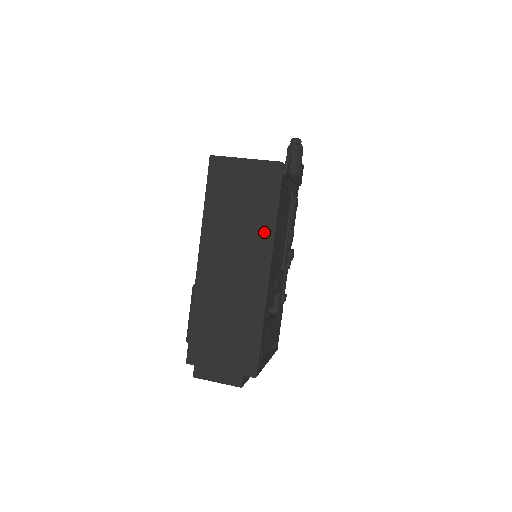
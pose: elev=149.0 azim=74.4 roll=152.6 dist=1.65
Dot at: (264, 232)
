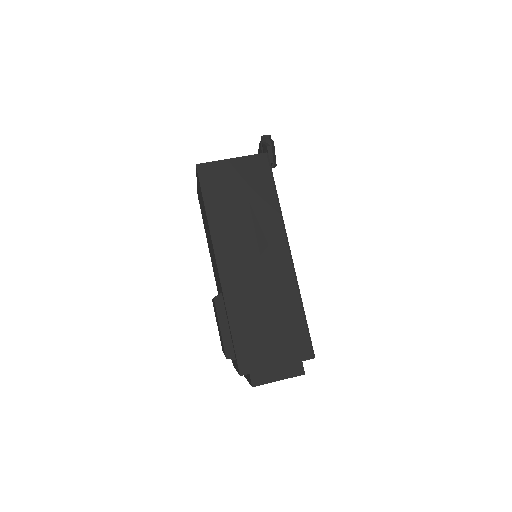
Dot at: (272, 218)
